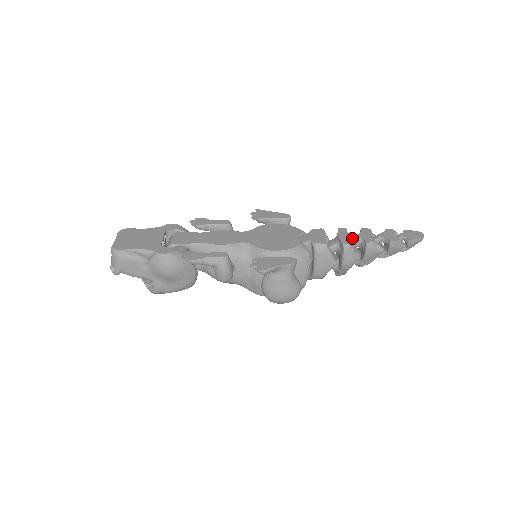
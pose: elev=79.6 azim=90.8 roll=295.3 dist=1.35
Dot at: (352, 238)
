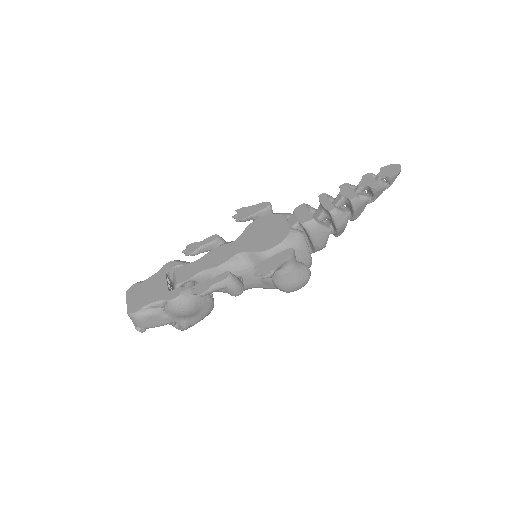
Dot at: (335, 200)
